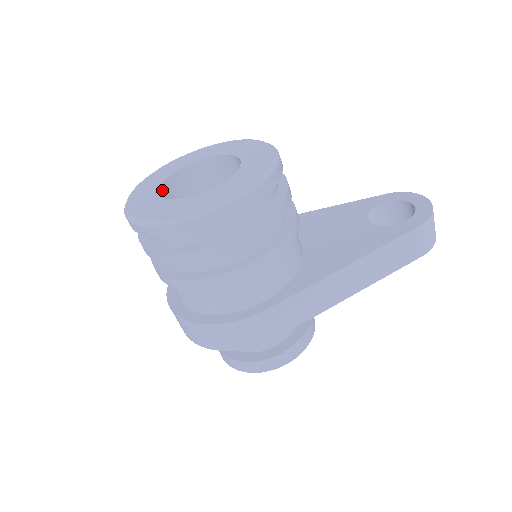
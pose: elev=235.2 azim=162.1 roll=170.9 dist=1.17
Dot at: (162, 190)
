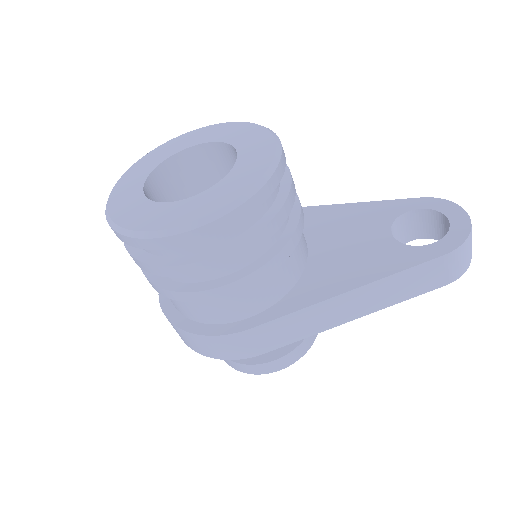
Dot at: (152, 179)
